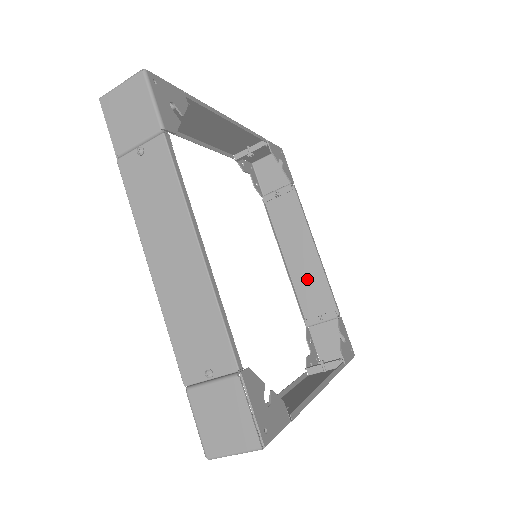
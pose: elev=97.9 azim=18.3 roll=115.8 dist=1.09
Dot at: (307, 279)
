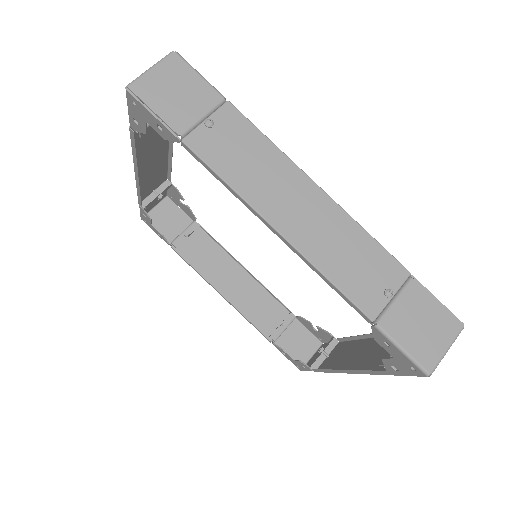
Dot at: (250, 300)
